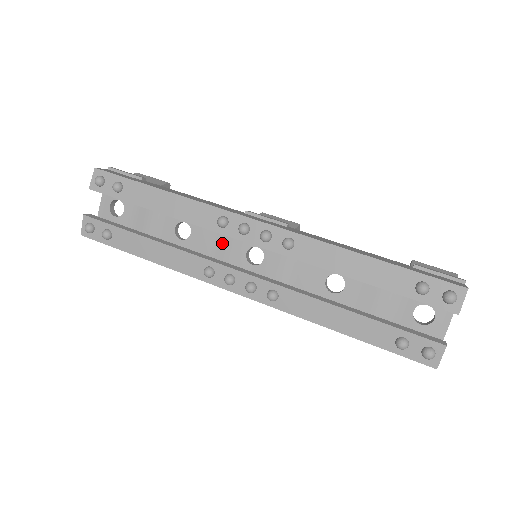
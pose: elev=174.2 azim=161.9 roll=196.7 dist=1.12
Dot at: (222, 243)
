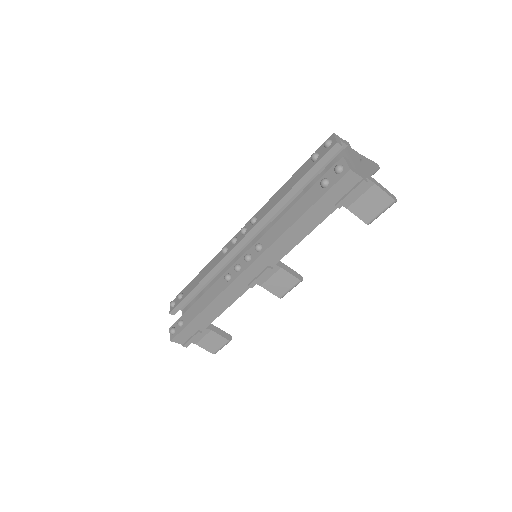
Dot at: occluded
